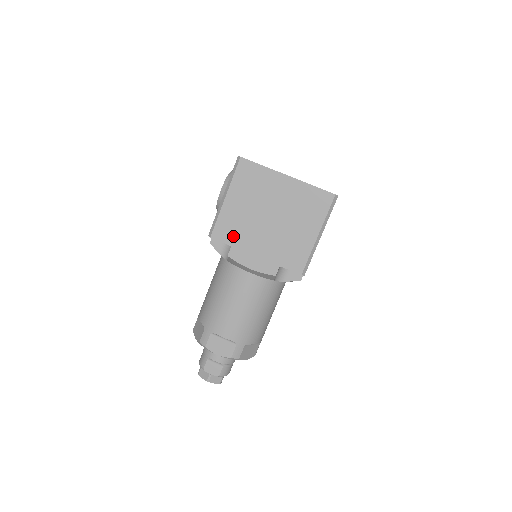
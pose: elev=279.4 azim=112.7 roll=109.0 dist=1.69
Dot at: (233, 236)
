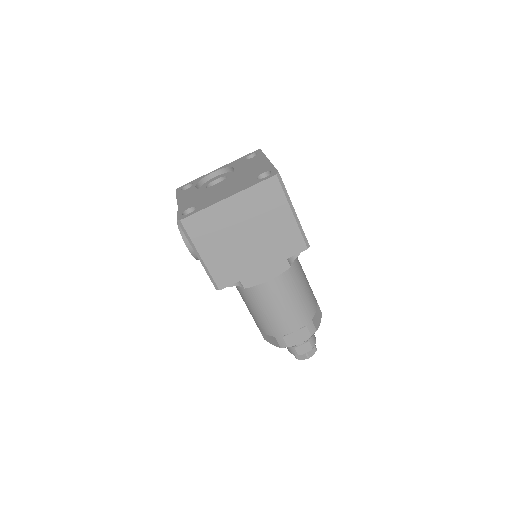
Dot at: (234, 274)
